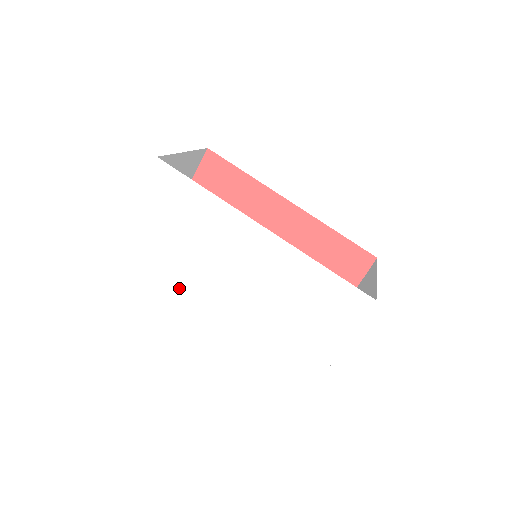
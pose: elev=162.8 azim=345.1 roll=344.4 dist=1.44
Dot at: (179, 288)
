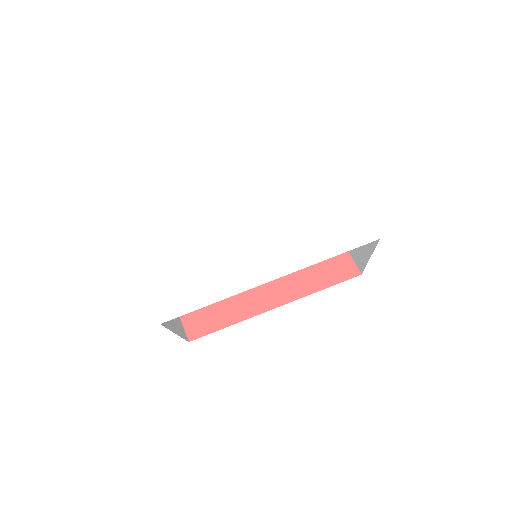
Dot at: (229, 292)
